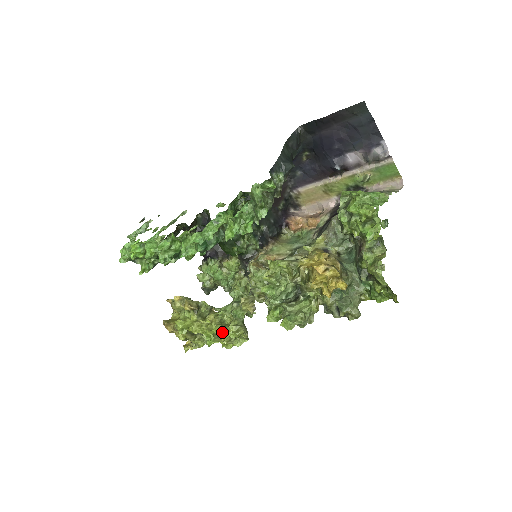
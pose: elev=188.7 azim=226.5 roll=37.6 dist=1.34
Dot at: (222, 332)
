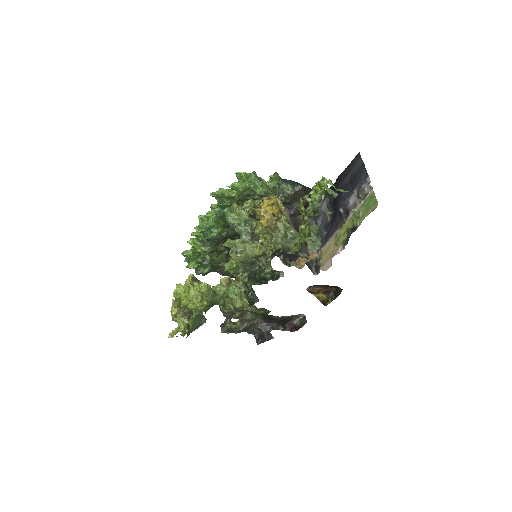
Dot at: occluded
